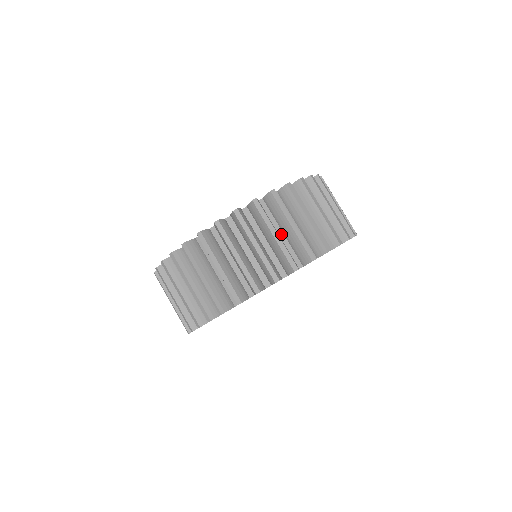
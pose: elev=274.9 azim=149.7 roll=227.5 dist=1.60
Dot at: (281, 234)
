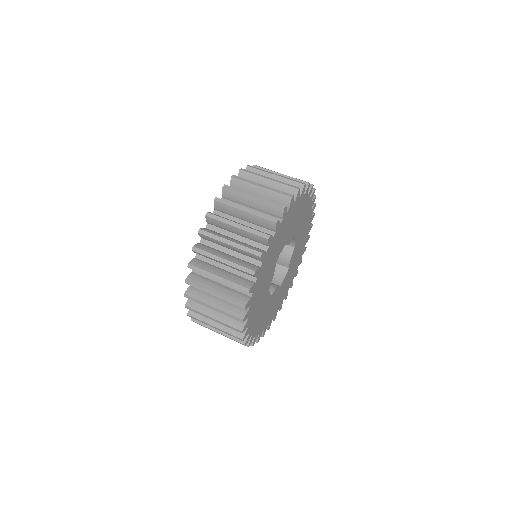
Dot at: occluded
